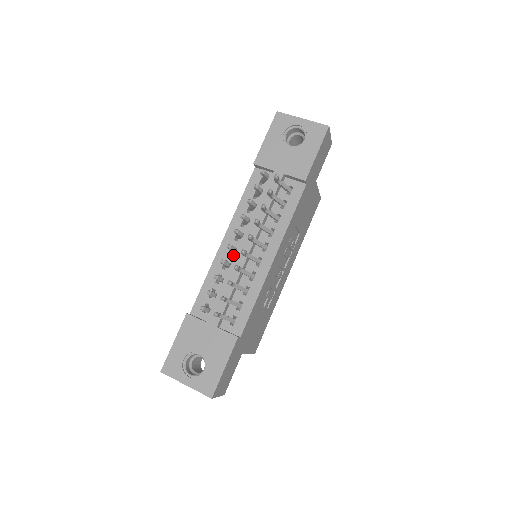
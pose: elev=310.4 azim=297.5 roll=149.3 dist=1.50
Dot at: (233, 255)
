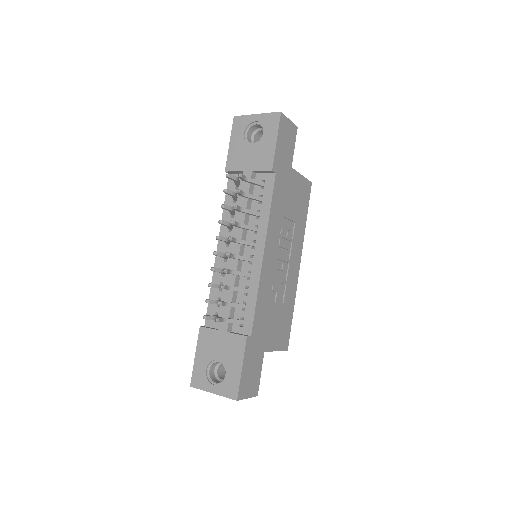
Dot at: (228, 261)
